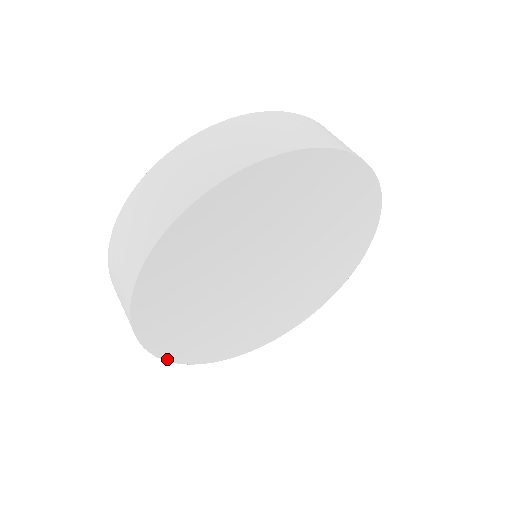
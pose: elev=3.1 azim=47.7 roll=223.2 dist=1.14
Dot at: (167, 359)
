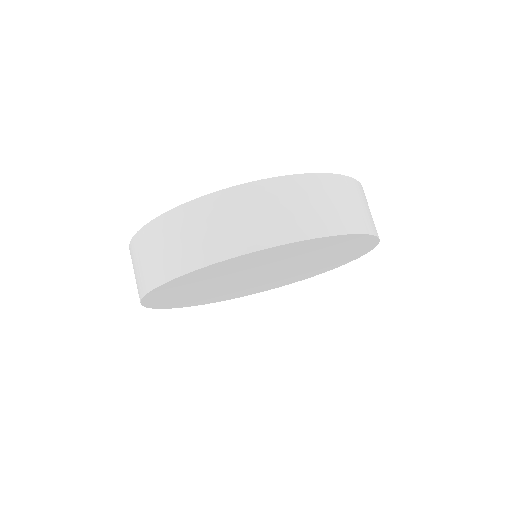
Dot at: occluded
